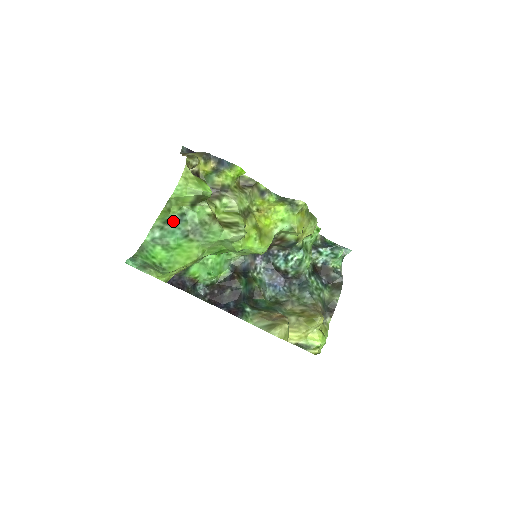
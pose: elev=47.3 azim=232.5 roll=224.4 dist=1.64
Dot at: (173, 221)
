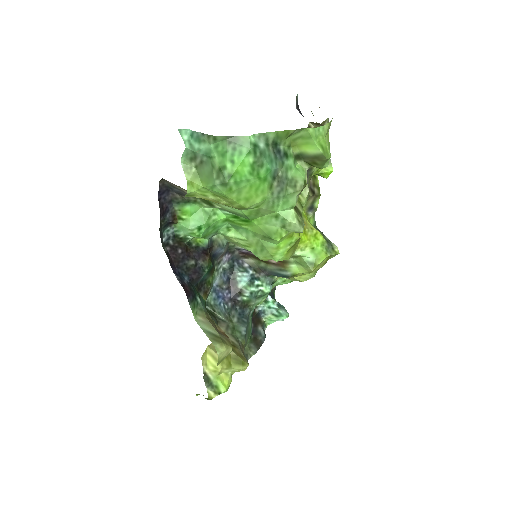
Dot at: (277, 150)
